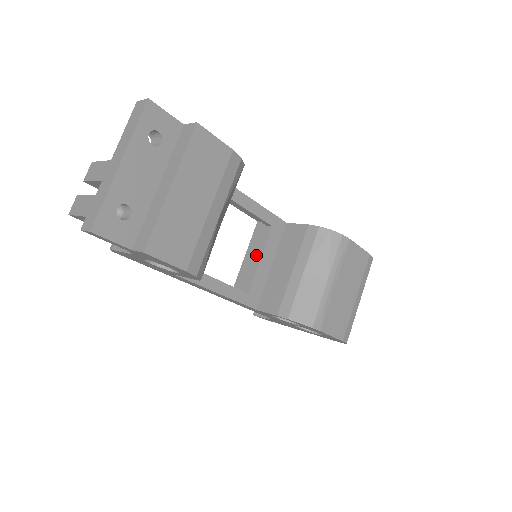
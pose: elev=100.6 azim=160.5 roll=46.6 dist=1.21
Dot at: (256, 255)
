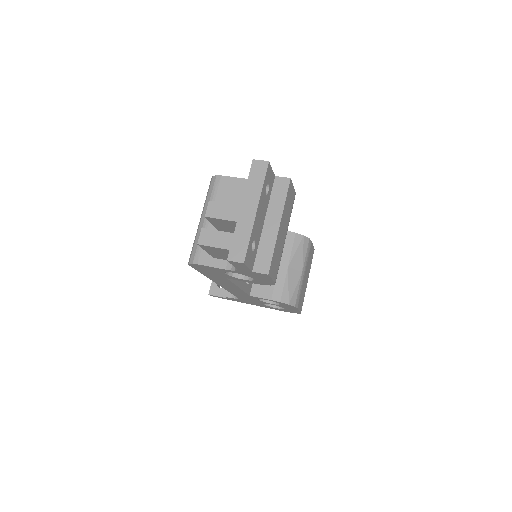
Dot at: occluded
